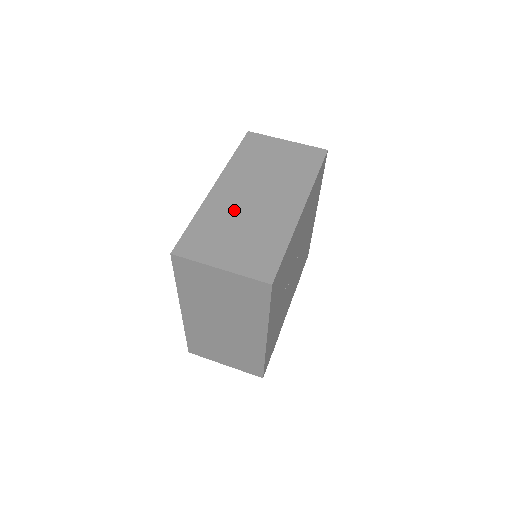
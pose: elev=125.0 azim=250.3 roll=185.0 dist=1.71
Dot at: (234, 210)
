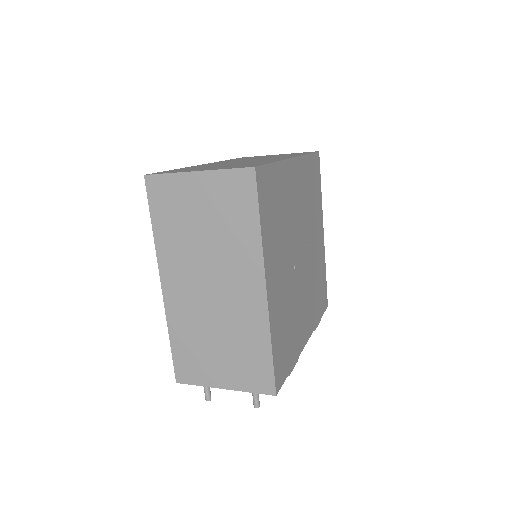
Dot at: (219, 164)
